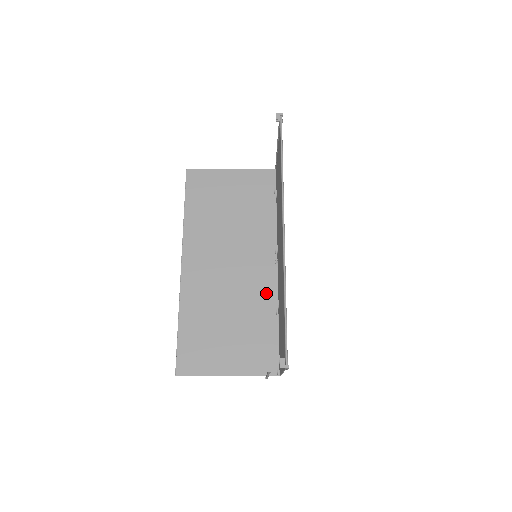
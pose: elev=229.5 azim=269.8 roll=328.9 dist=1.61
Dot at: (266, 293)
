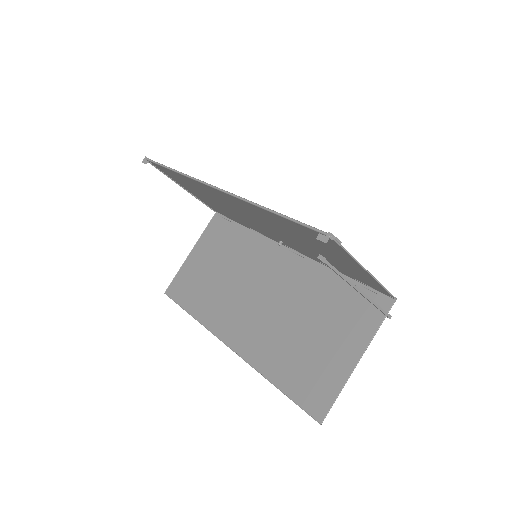
Dot at: (304, 272)
